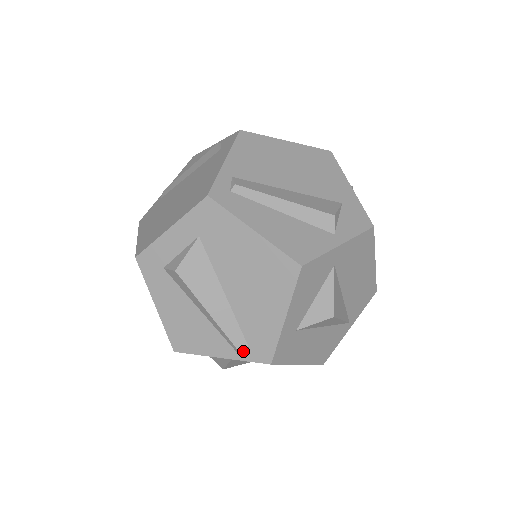
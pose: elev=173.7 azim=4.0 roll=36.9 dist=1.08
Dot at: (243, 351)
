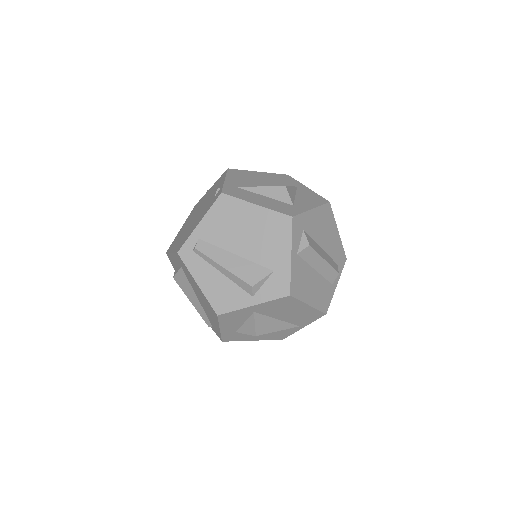
Dot at: (212, 327)
